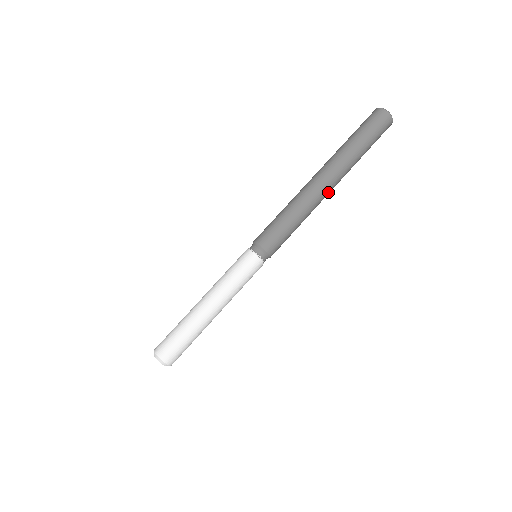
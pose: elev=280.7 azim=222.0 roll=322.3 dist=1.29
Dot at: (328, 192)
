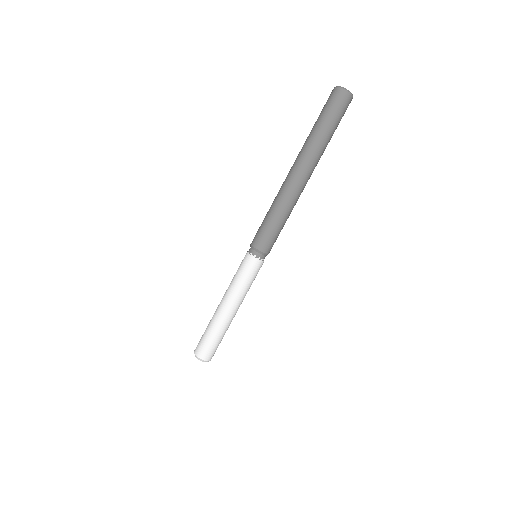
Dot at: (304, 182)
